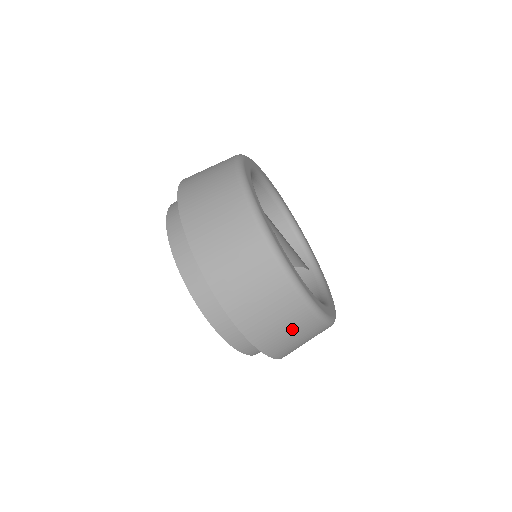
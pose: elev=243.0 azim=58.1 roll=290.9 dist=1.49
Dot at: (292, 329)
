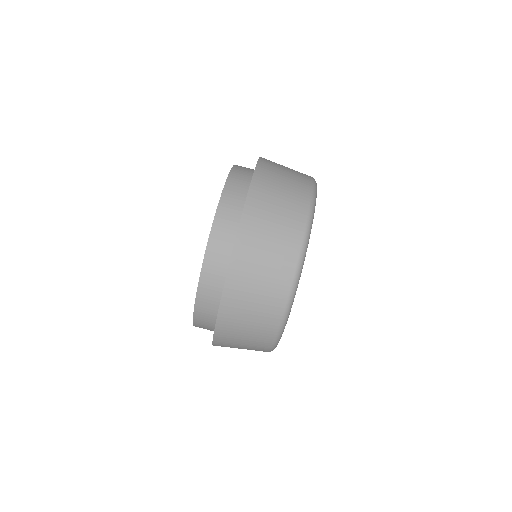
Dot at: (260, 306)
